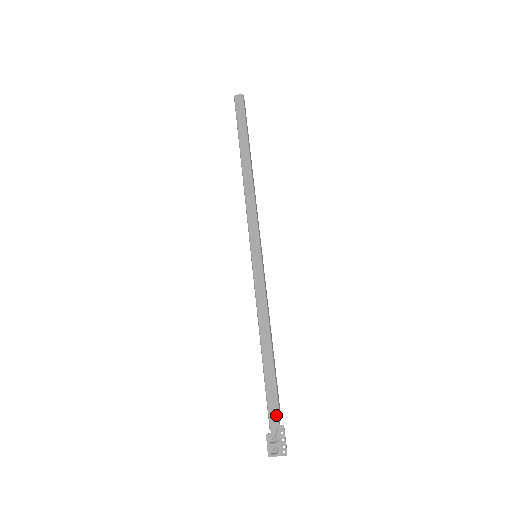
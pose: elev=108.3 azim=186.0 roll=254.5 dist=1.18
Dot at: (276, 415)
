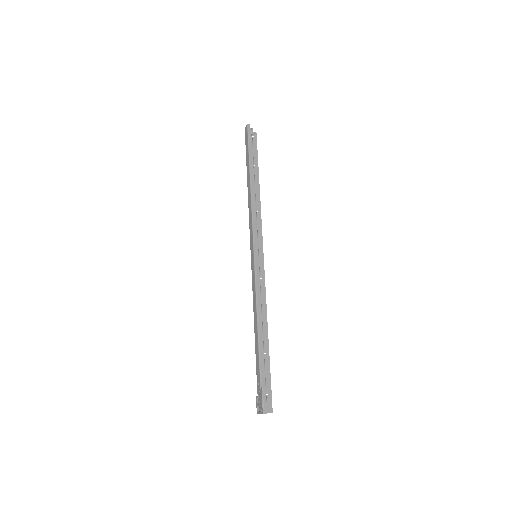
Dot at: (259, 382)
